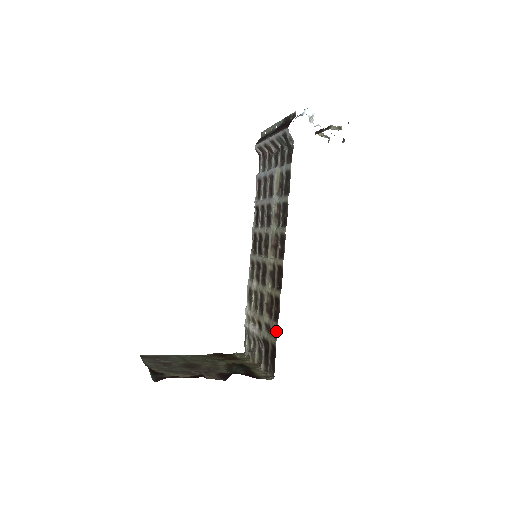
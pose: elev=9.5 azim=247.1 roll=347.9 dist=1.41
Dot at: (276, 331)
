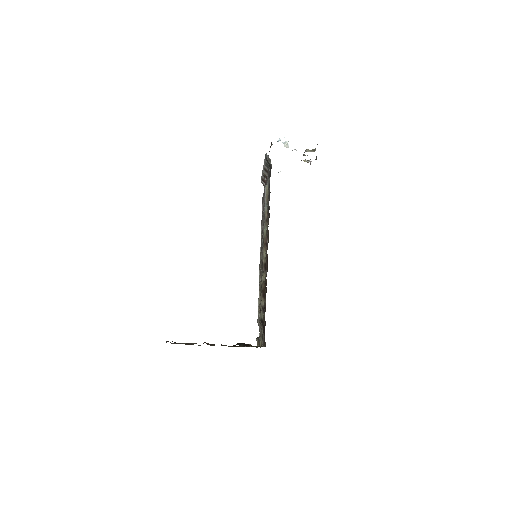
Dot at: (265, 307)
